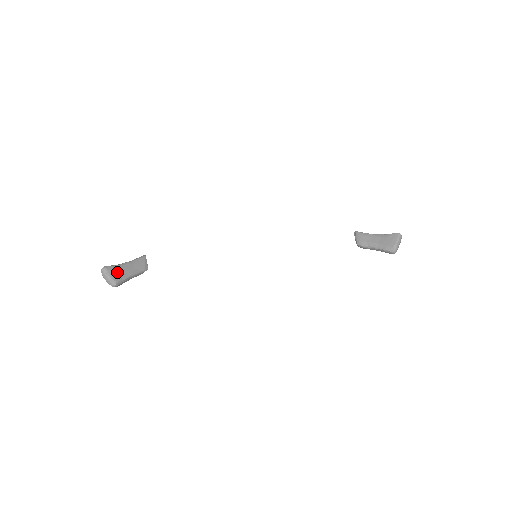
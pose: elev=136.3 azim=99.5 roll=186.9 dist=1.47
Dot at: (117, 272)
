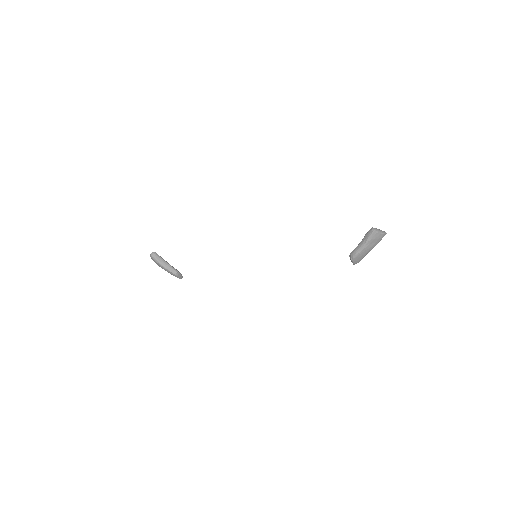
Dot at: occluded
